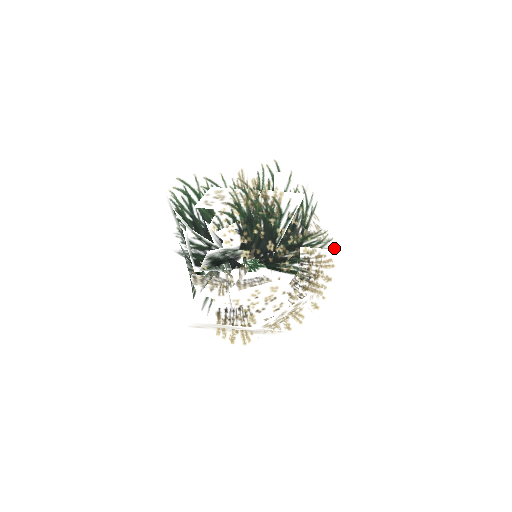
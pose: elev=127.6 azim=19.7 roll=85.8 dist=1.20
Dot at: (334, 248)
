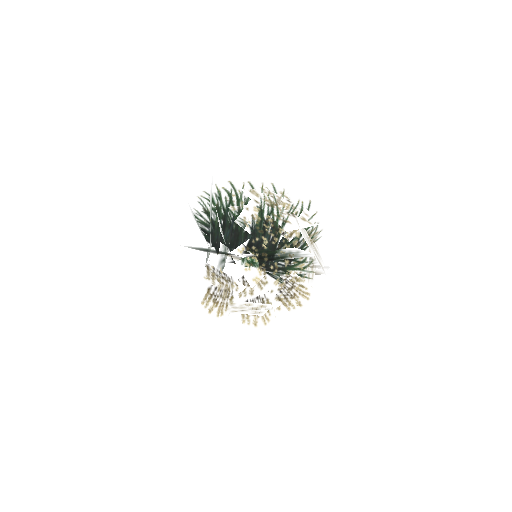
Dot at: occluded
